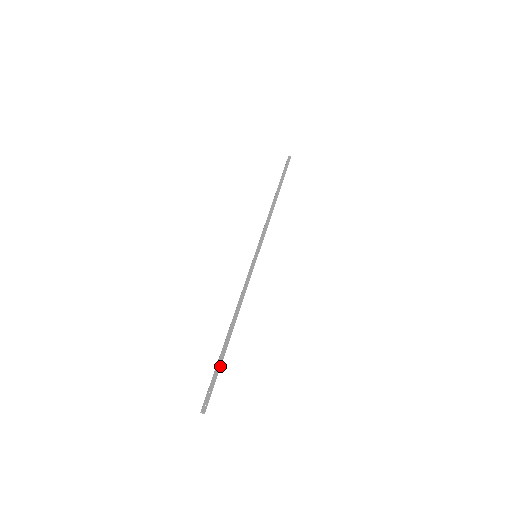
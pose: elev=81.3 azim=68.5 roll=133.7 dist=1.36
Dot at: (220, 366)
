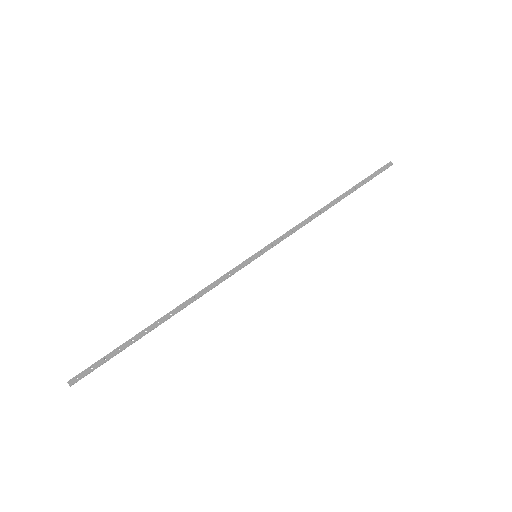
Dot at: (122, 349)
